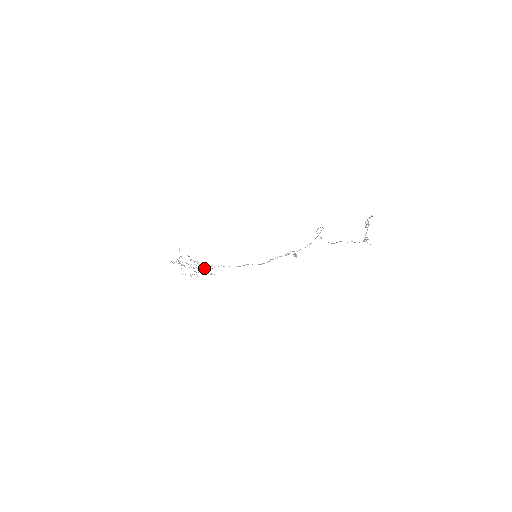
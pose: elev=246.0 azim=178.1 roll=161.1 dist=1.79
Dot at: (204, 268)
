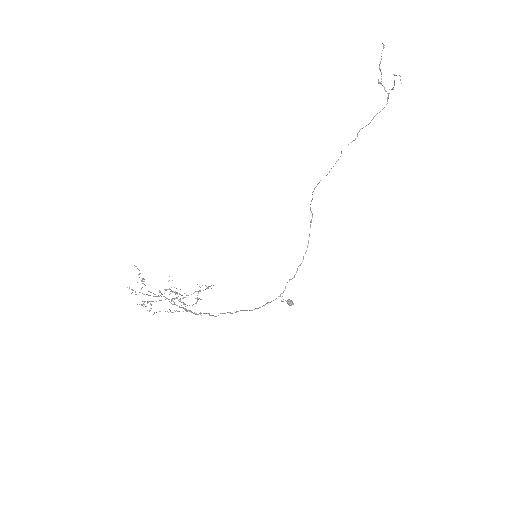
Dot at: (185, 309)
